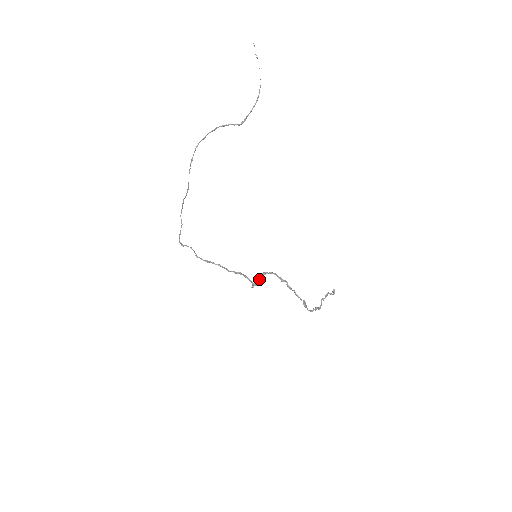
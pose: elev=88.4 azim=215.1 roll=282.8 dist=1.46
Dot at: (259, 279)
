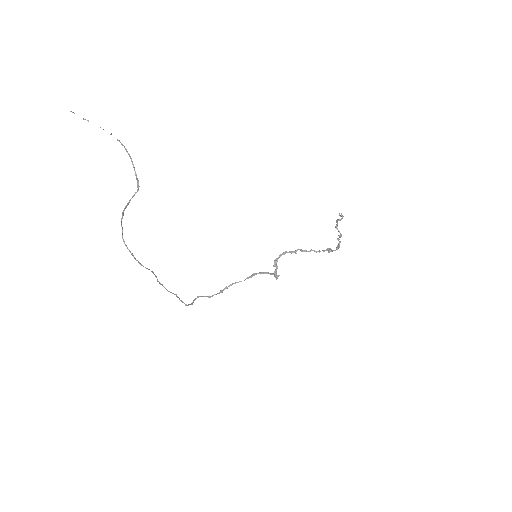
Dot at: (276, 269)
